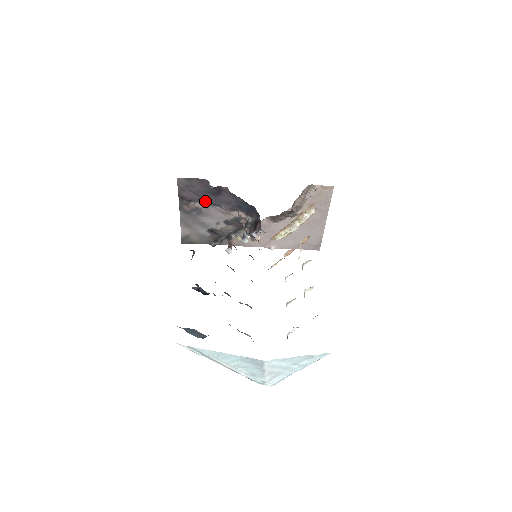
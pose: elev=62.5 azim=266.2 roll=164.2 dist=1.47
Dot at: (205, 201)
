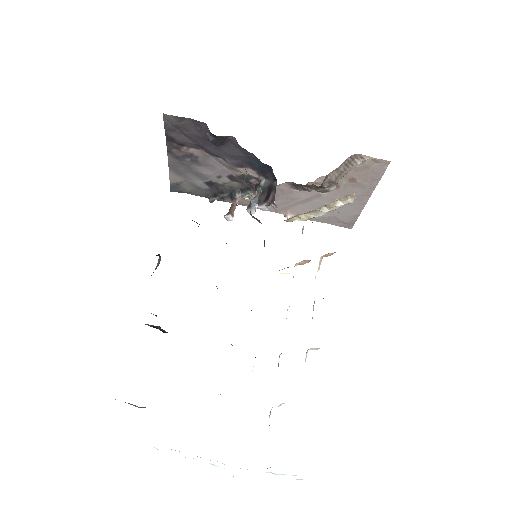
Dot at: (203, 148)
